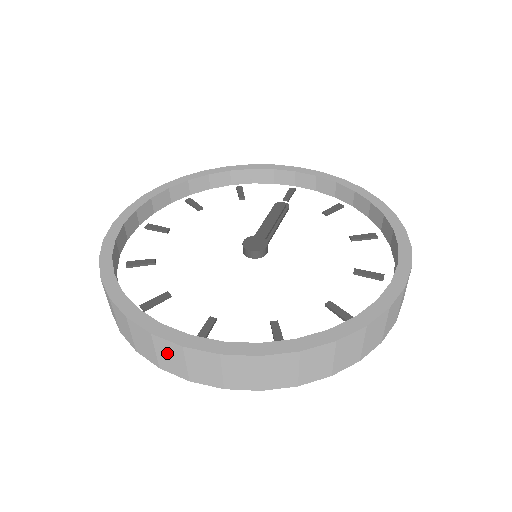
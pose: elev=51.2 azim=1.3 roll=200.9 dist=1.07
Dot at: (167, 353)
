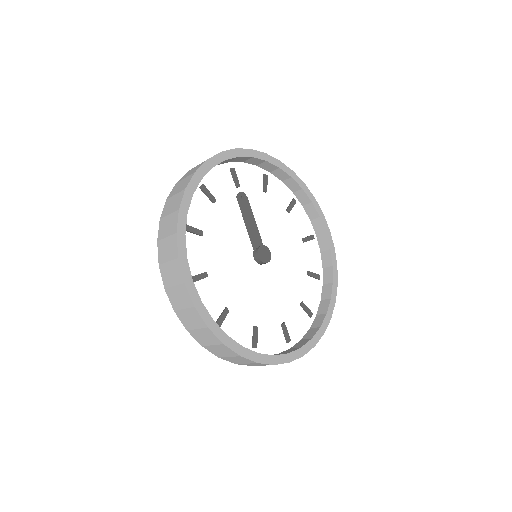
Dot at: occluded
